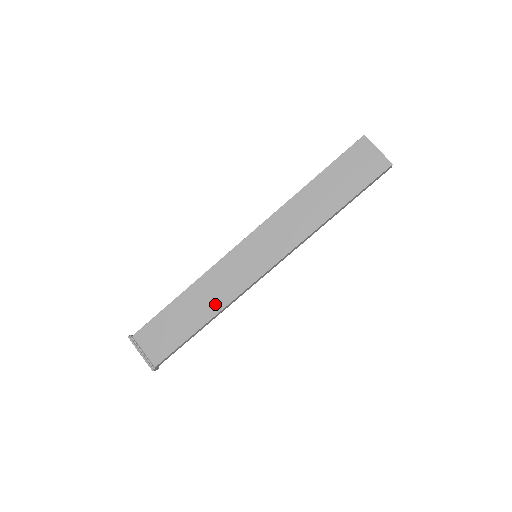
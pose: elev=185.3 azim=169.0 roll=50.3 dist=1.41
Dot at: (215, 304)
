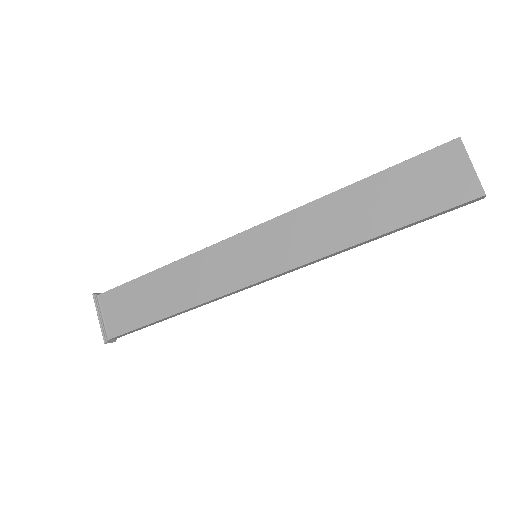
Dot at: (190, 296)
